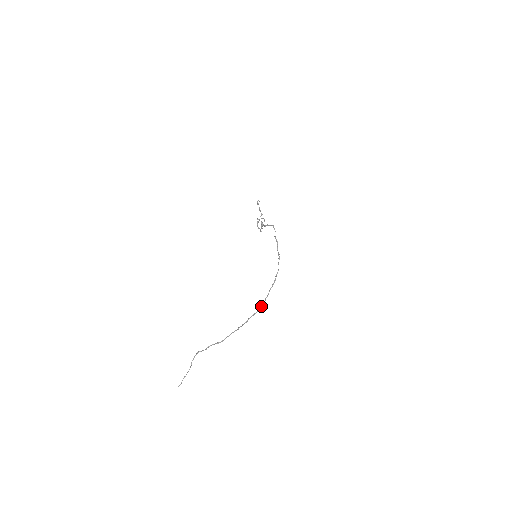
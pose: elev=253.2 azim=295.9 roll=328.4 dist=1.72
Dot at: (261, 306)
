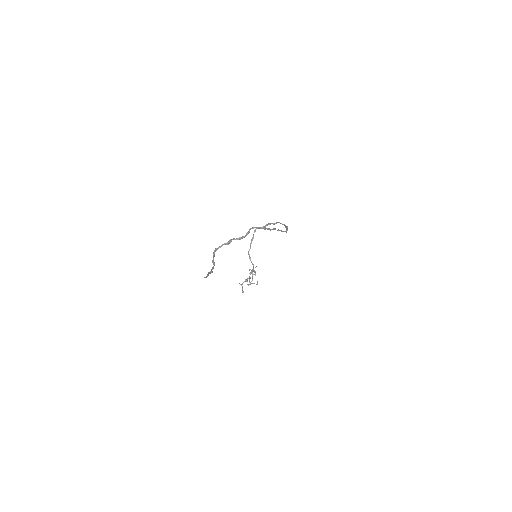
Dot at: (284, 231)
